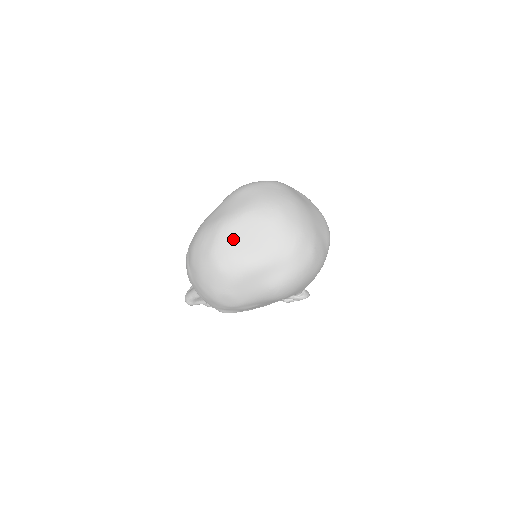
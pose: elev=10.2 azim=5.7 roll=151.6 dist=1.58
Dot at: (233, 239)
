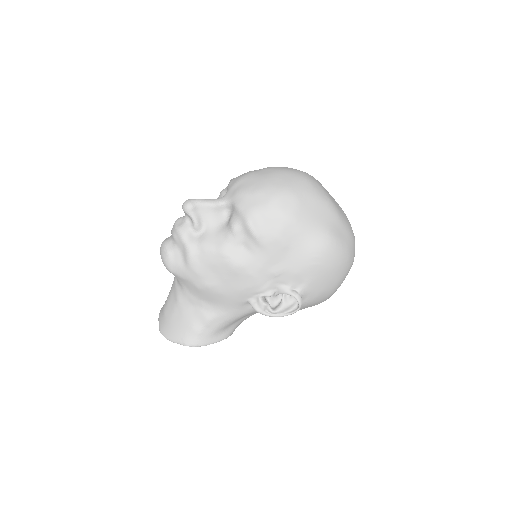
Dot at: occluded
